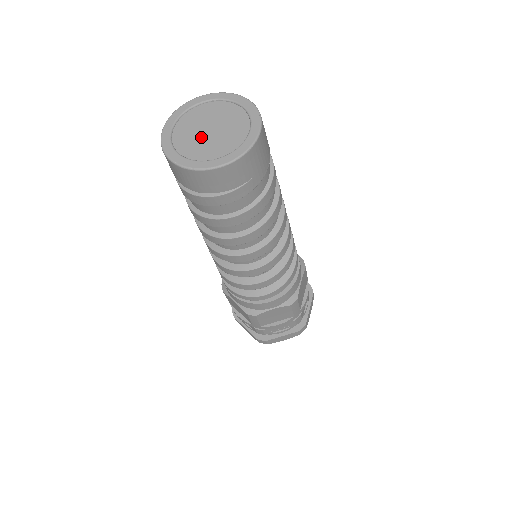
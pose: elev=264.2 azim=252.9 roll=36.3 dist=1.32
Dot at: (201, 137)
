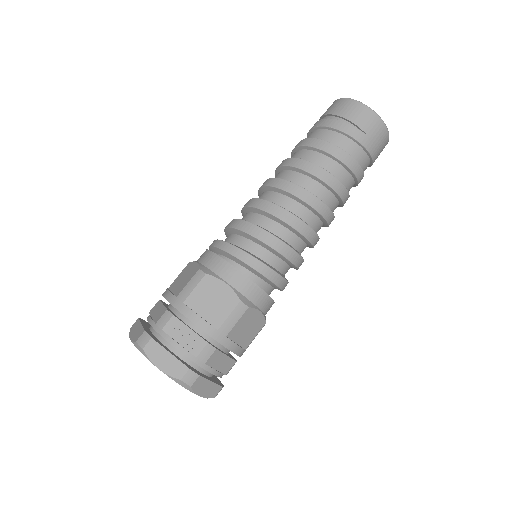
Dot at: occluded
